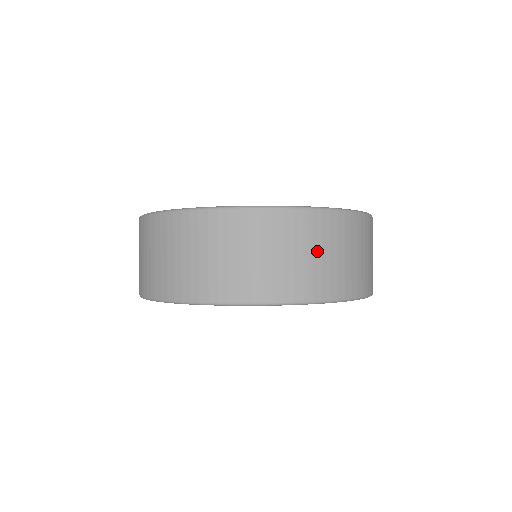
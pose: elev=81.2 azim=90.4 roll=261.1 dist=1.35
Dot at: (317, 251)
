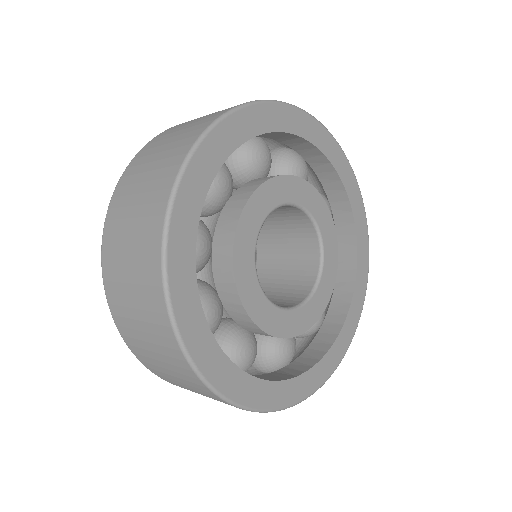
Dot at: occluded
